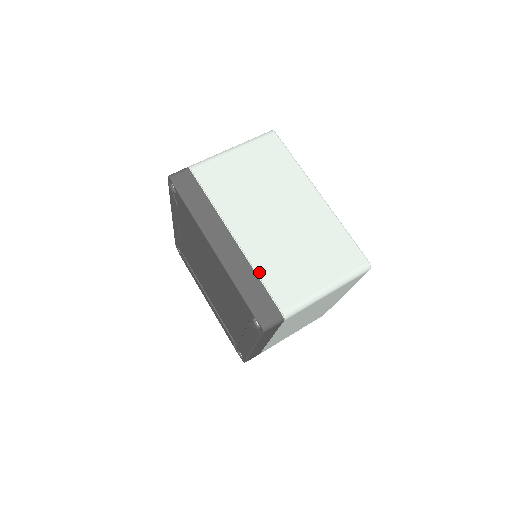
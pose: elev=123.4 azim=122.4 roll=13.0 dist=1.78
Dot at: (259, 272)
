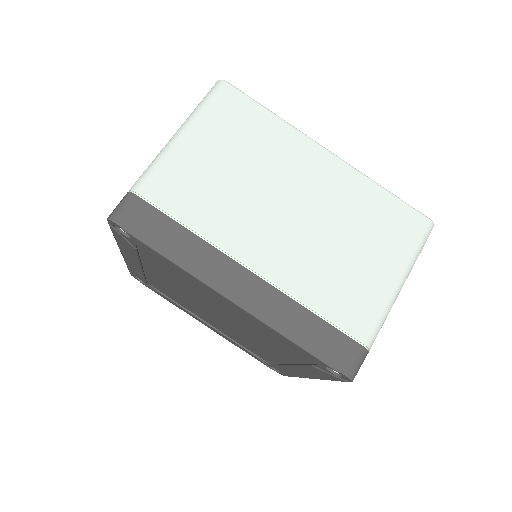
Dot at: (309, 304)
